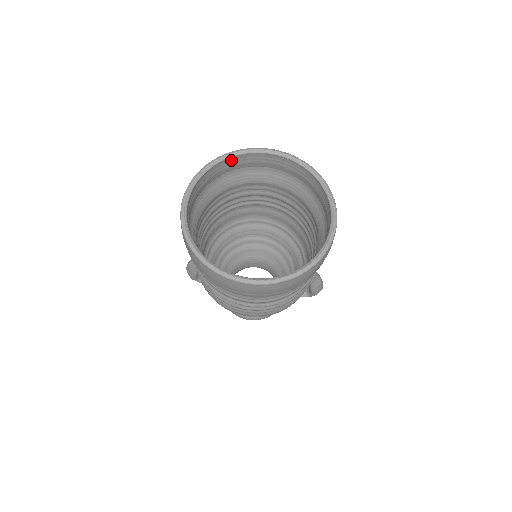
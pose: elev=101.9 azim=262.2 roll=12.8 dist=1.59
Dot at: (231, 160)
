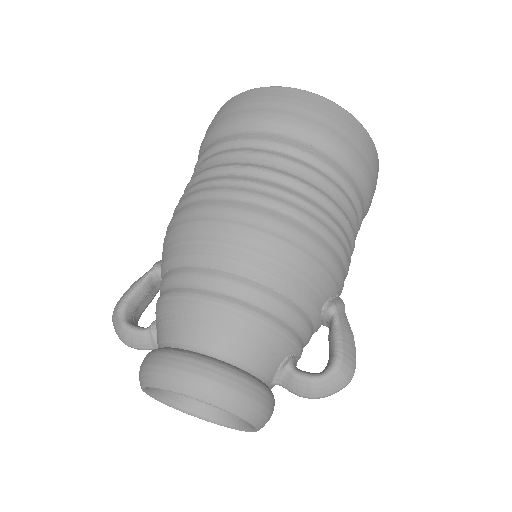
Dot at: occluded
